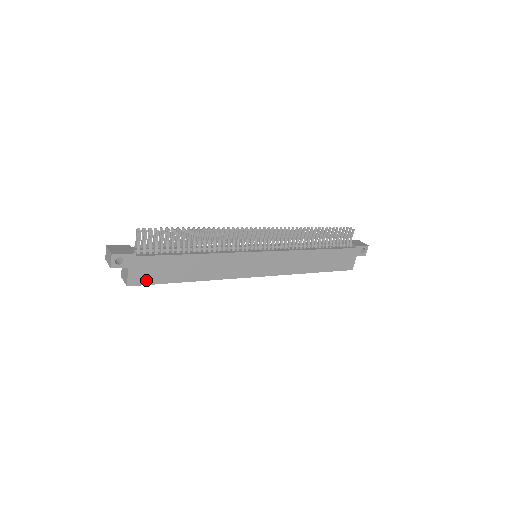
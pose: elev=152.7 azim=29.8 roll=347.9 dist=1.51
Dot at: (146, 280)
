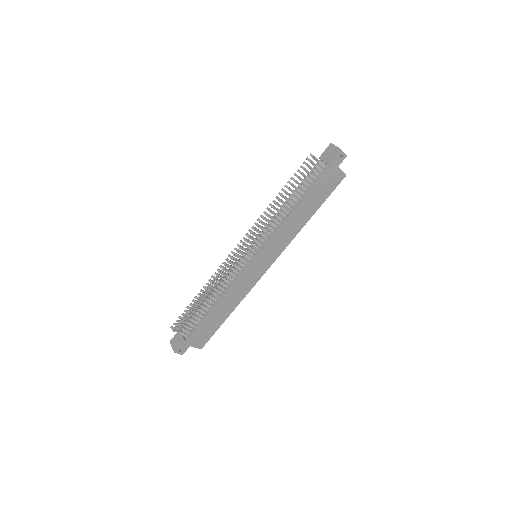
Dot at: (206, 338)
